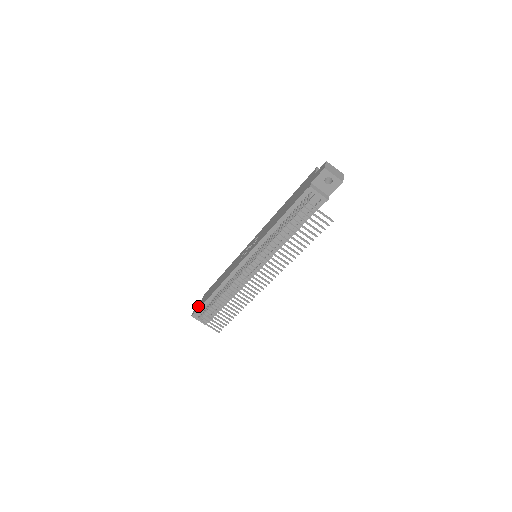
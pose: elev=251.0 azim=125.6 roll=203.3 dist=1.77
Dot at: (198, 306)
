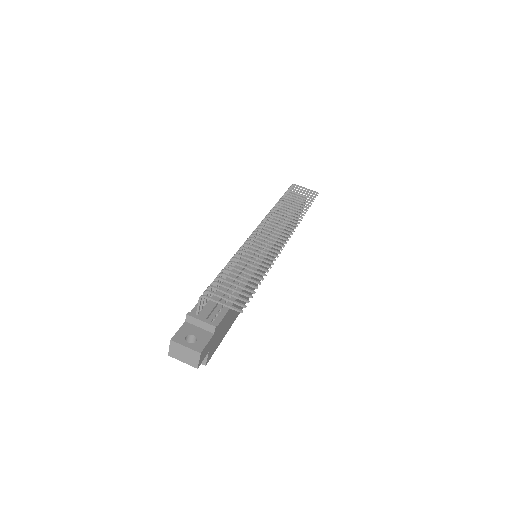
Dot at: occluded
